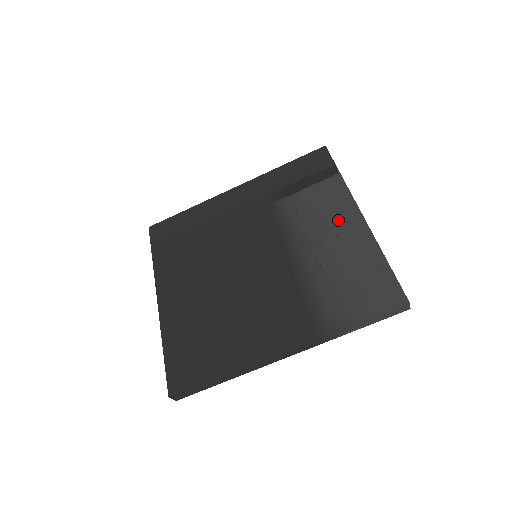
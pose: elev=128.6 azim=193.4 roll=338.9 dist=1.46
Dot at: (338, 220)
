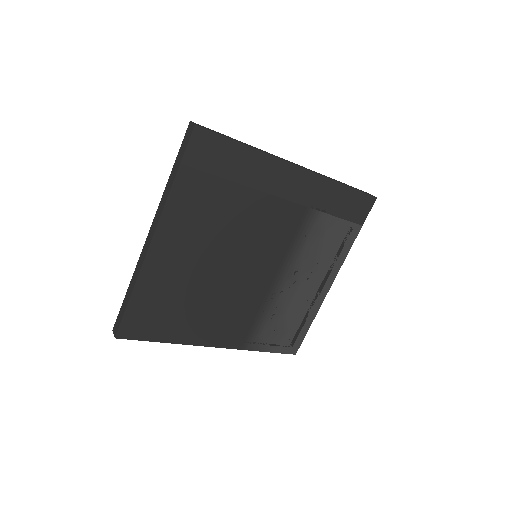
Dot at: (321, 276)
